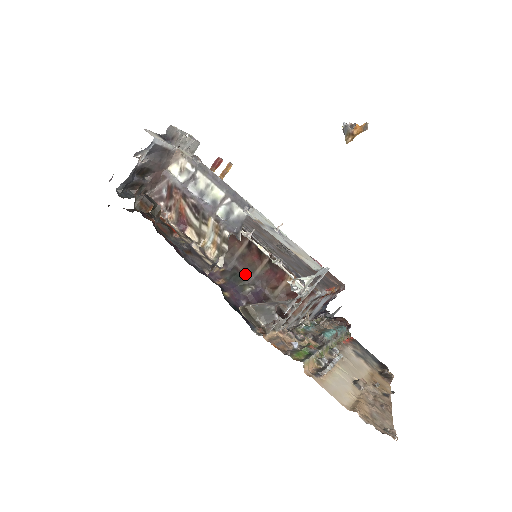
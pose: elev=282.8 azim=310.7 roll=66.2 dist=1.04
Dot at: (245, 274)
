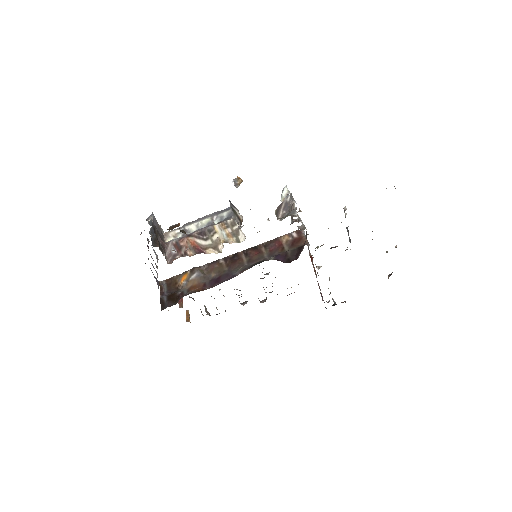
Dot at: (261, 261)
